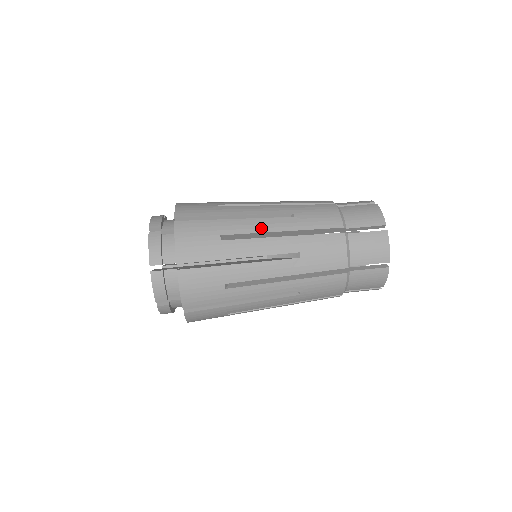
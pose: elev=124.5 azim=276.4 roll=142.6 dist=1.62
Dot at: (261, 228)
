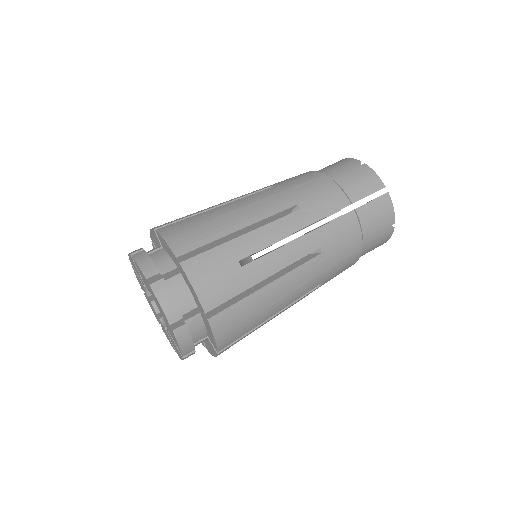
Dot at: (276, 236)
